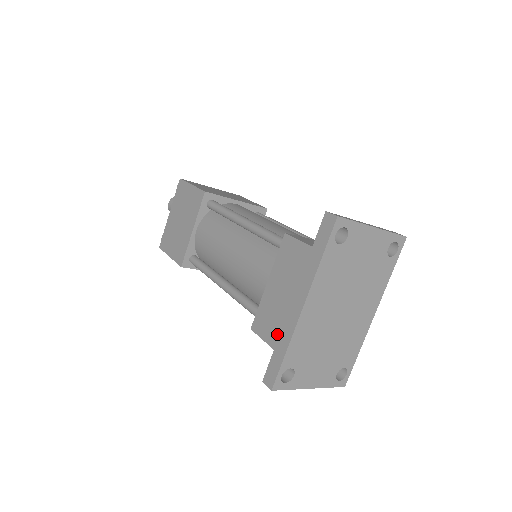
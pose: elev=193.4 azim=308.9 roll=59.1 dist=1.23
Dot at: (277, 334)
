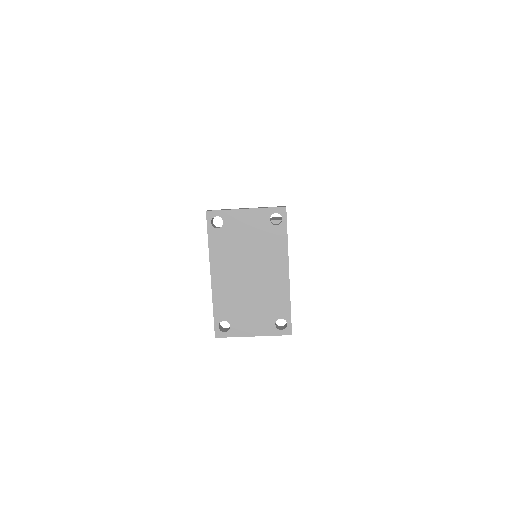
Dot at: occluded
